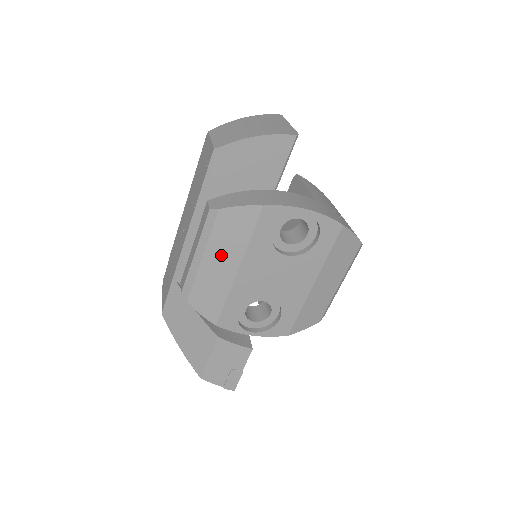
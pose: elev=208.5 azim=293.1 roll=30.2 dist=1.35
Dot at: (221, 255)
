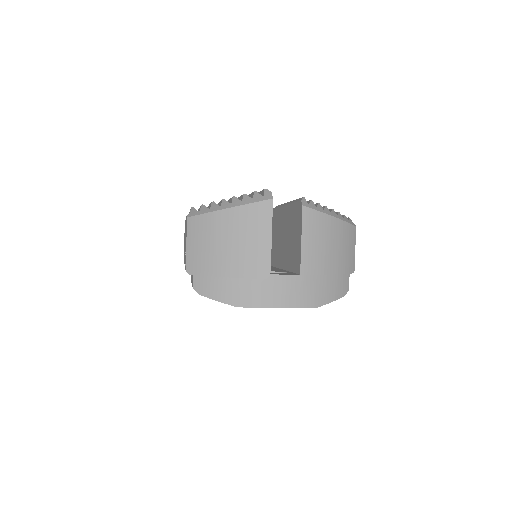
Dot at: occluded
